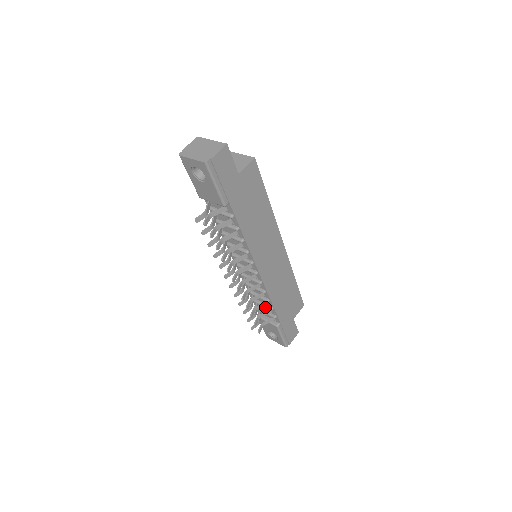
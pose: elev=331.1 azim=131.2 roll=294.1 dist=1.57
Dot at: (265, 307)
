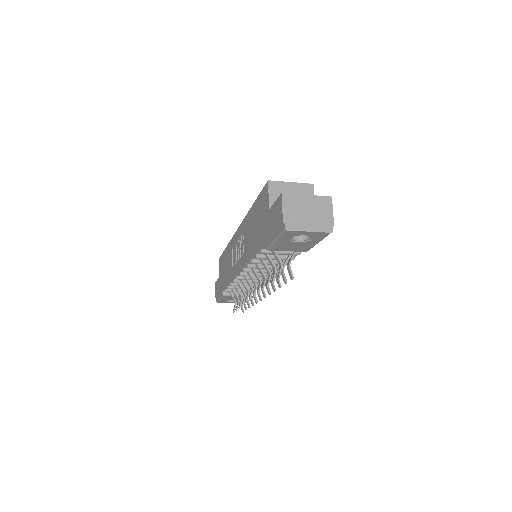
Dot at: occluded
